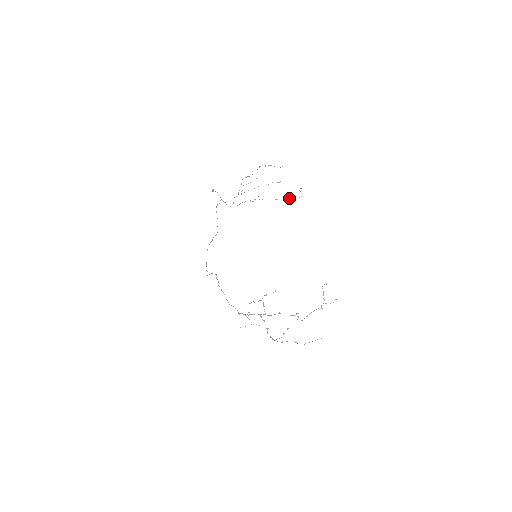
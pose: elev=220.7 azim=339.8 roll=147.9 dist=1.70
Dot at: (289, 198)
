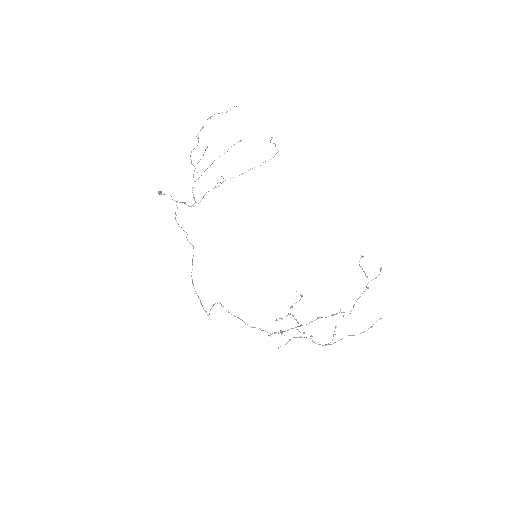
Dot at: (263, 162)
